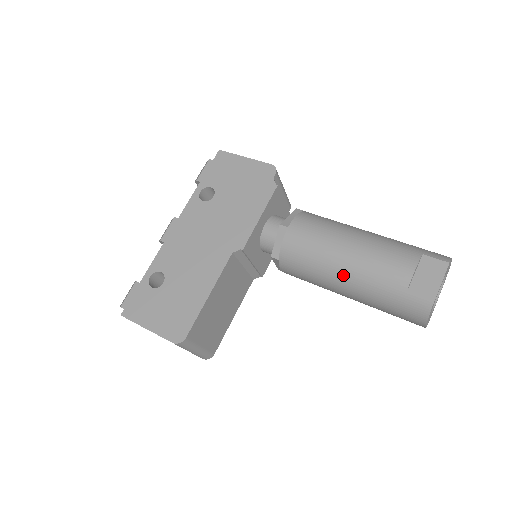
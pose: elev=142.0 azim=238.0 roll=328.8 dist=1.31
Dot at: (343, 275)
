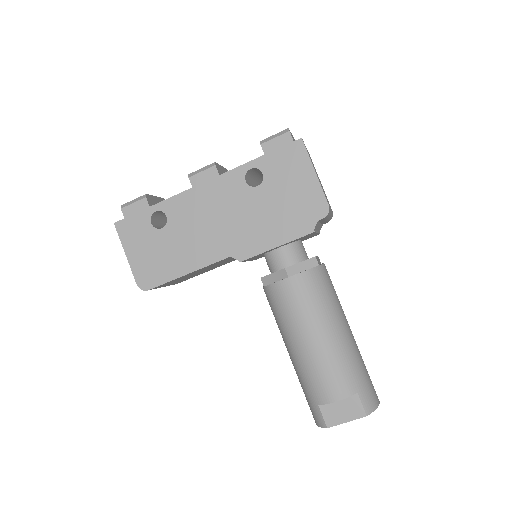
Dot at: (293, 349)
